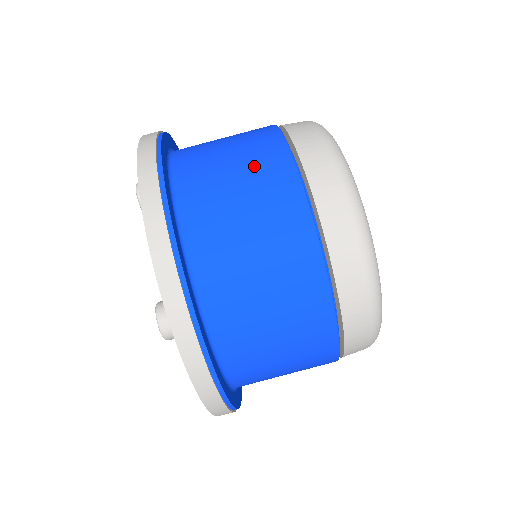
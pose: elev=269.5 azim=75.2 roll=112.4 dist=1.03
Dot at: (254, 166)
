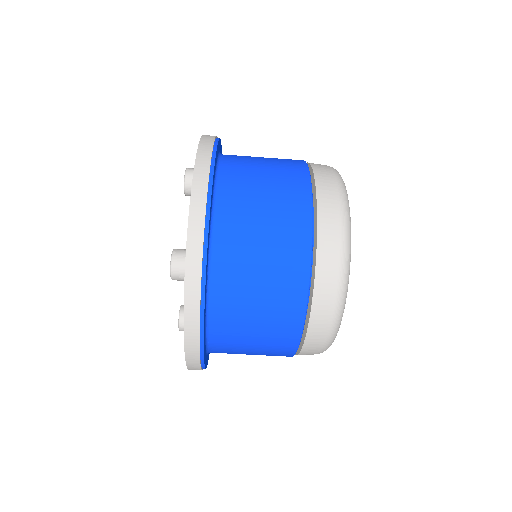
Dot at: (272, 333)
